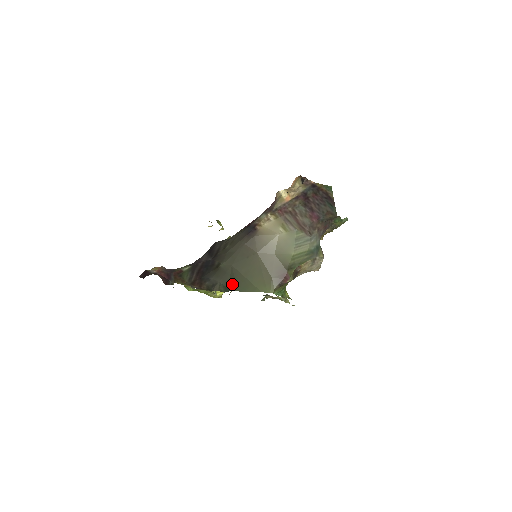
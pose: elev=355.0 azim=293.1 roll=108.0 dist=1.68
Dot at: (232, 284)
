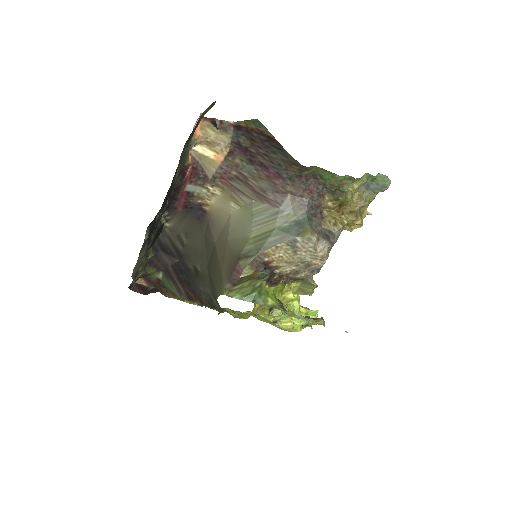
Dot at: occluded
